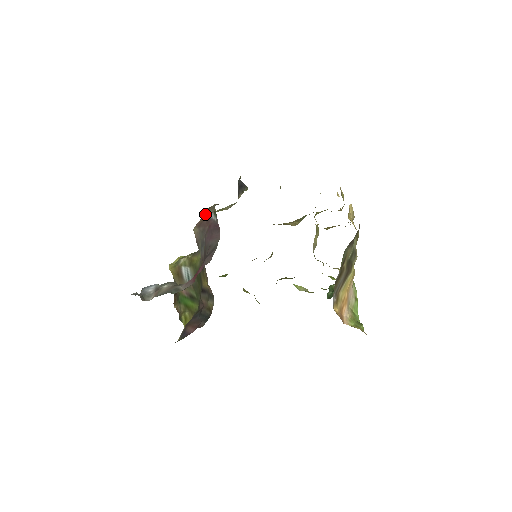
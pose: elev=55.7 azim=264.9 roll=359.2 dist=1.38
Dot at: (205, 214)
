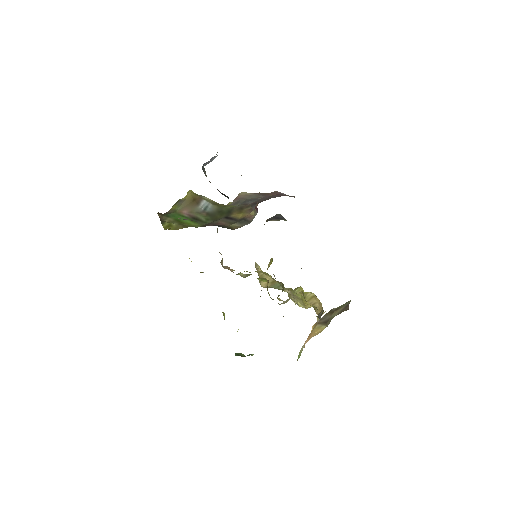
Dot at: occluded
